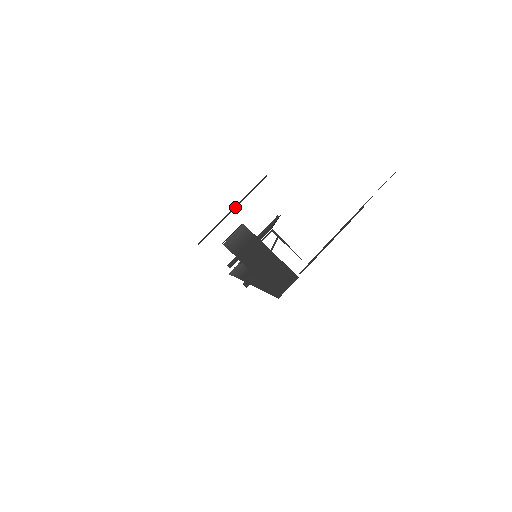
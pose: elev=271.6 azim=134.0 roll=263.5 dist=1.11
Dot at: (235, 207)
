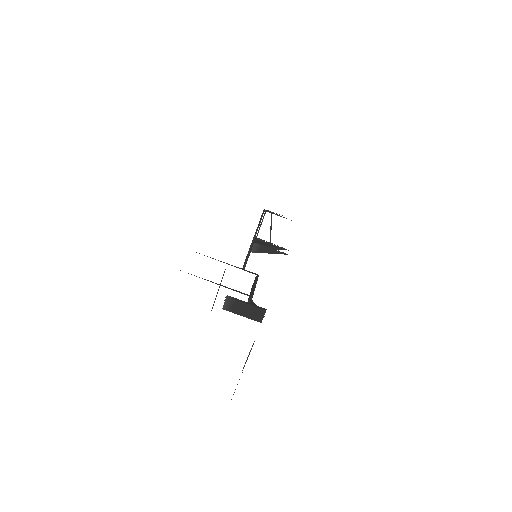
Dot at: (218, 289)
